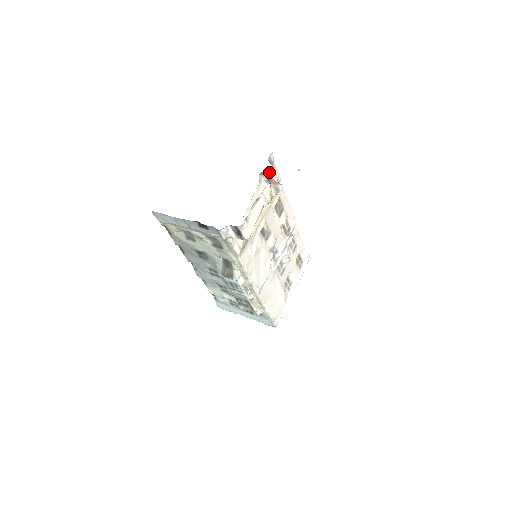
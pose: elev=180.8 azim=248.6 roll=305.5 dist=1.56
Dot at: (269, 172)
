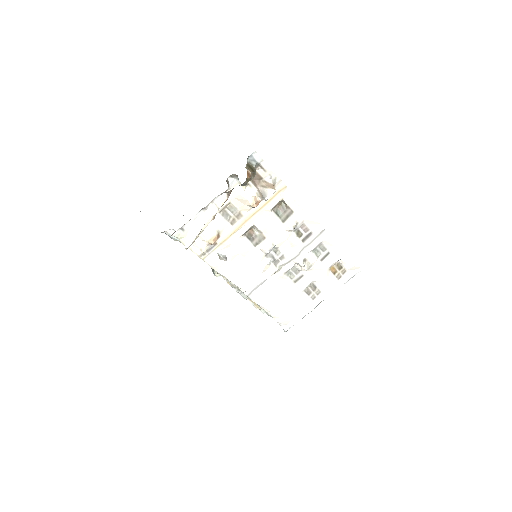
Dot at: occluded
